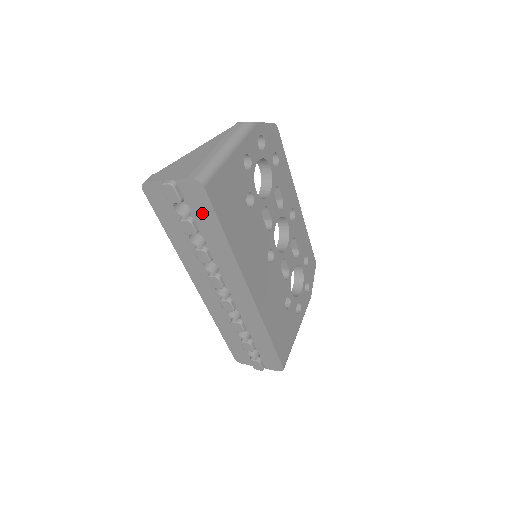
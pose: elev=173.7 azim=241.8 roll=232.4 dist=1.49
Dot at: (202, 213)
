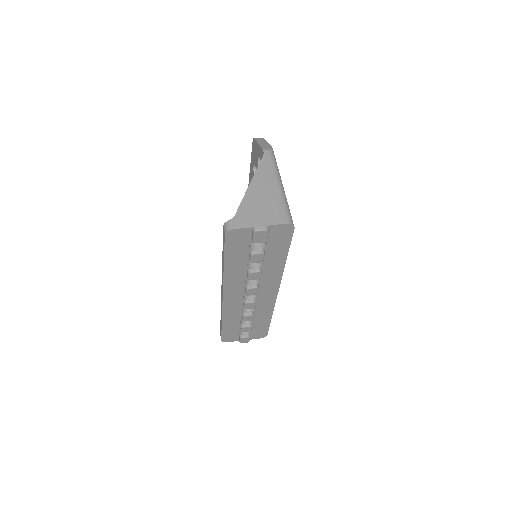
Dot at: (277, 245)
